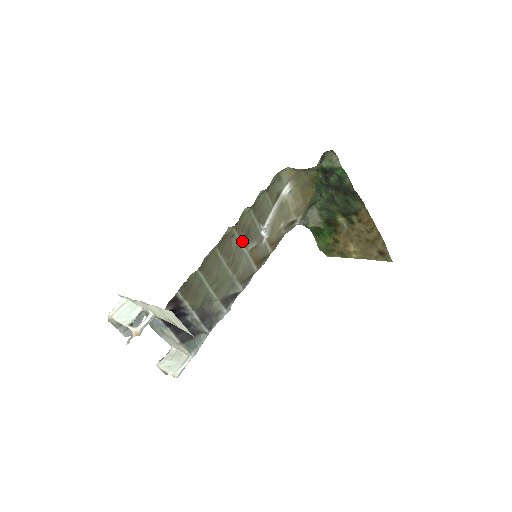
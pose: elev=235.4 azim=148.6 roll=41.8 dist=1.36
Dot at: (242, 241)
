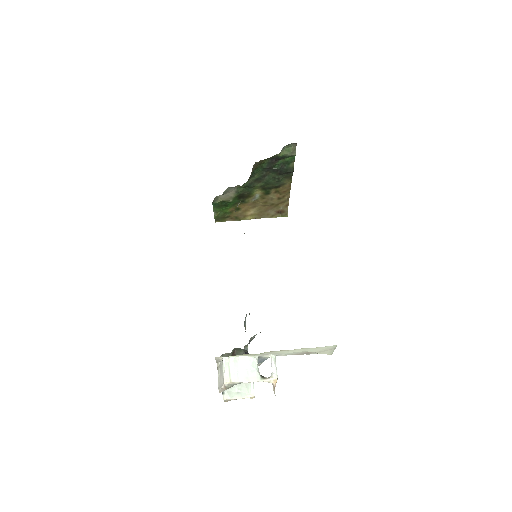
Dot at: occluded
